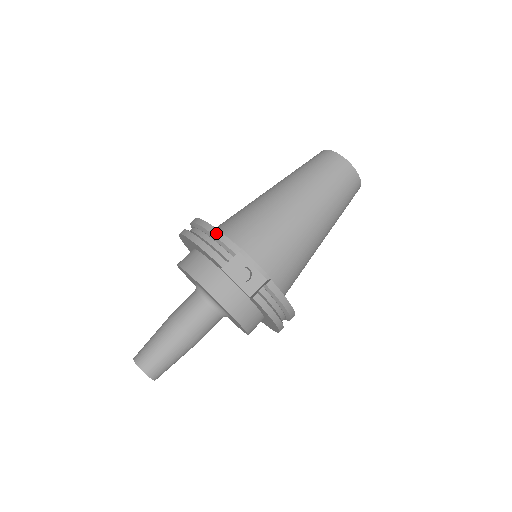
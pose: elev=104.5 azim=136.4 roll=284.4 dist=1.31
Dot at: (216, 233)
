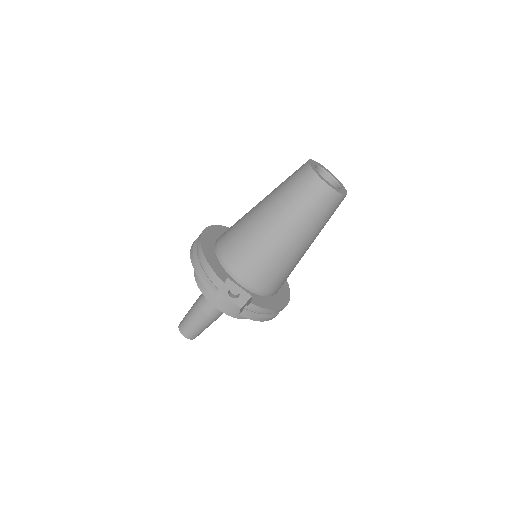
Dot at: (207, 267)
